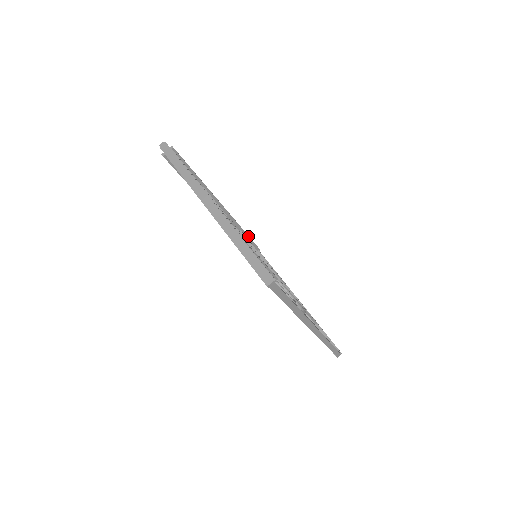
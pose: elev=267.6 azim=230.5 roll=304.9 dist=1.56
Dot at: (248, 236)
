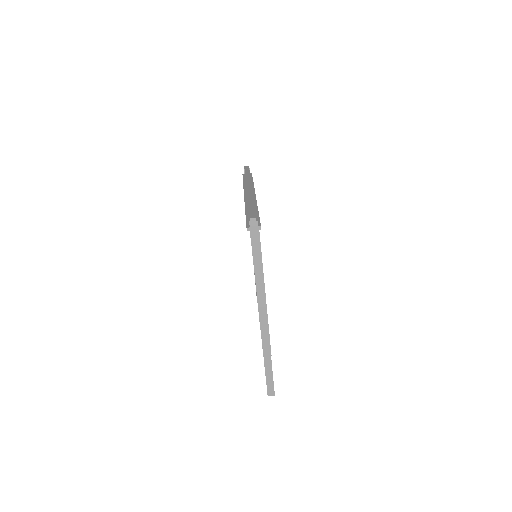
Dot at: occluded
